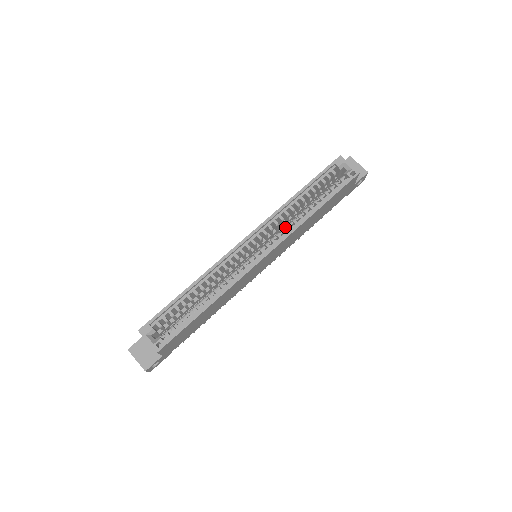
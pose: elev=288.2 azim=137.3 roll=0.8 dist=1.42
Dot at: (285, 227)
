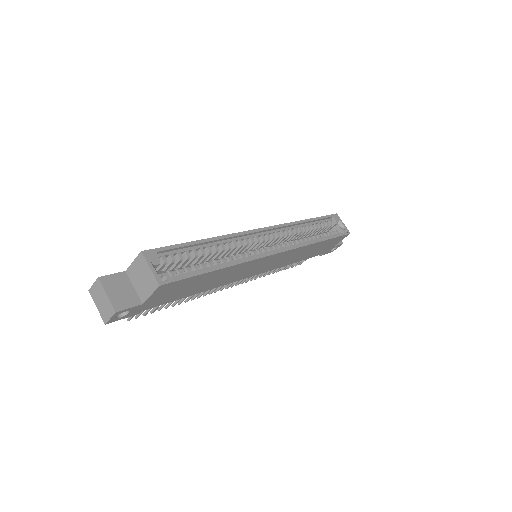
Dot at: (293, 241)
